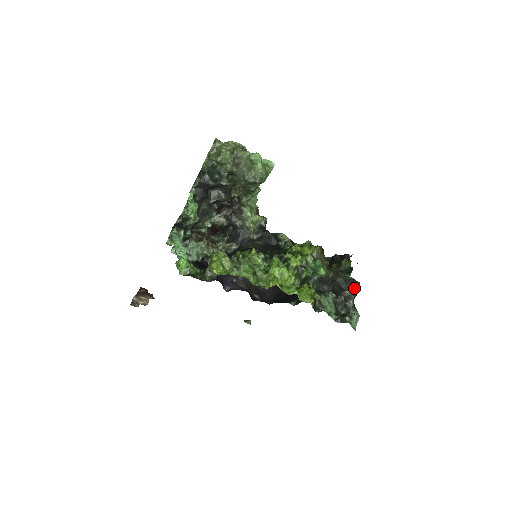
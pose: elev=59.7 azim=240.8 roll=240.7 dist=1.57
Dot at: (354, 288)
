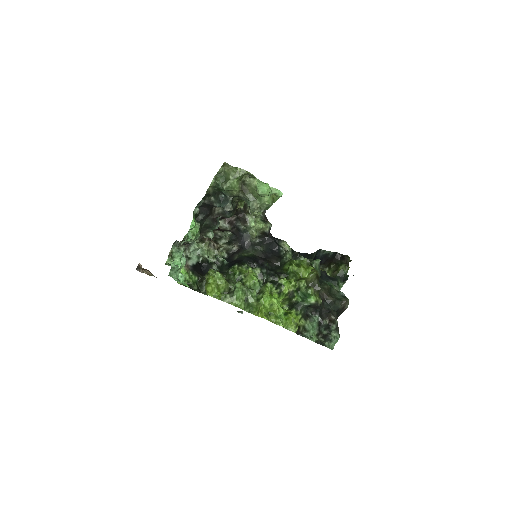
Dot at: (342, 307)
